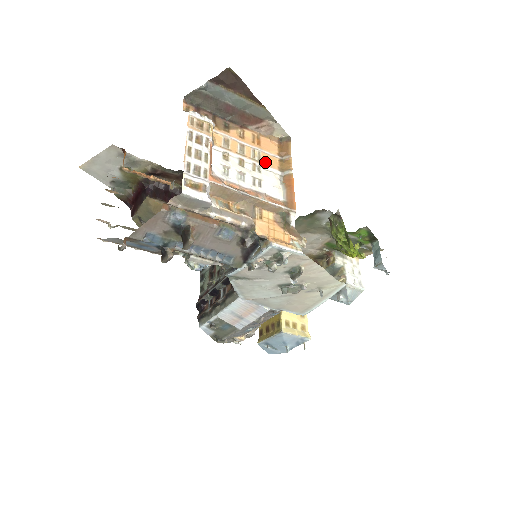
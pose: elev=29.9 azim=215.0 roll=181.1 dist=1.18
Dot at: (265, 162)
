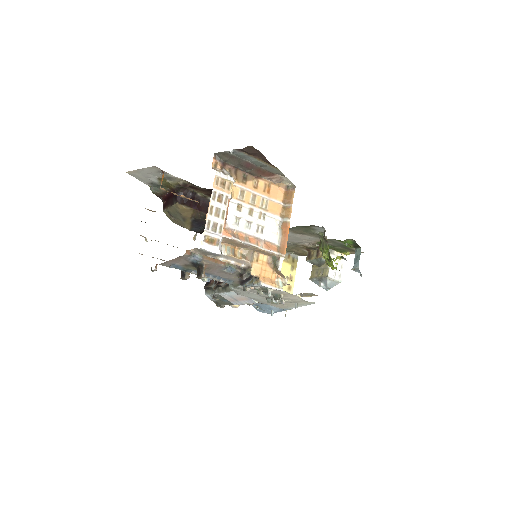
Dot at: (270, 209)
